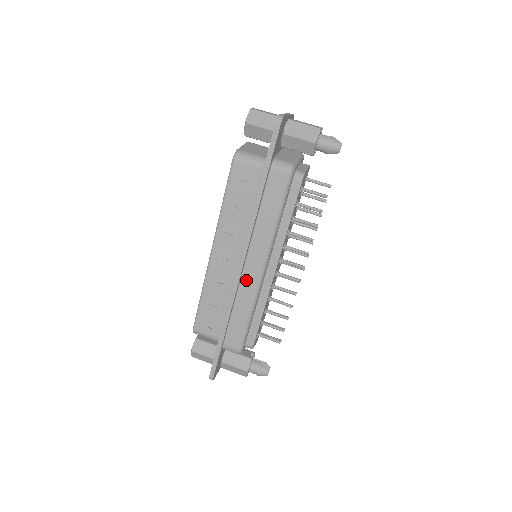
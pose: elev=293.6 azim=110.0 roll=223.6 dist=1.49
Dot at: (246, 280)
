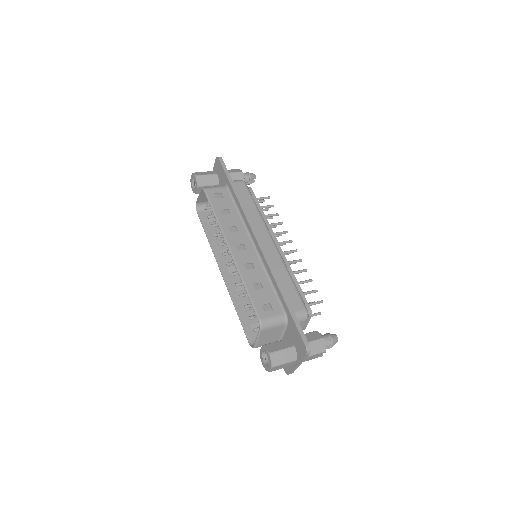
Dot at: (269, 252)
